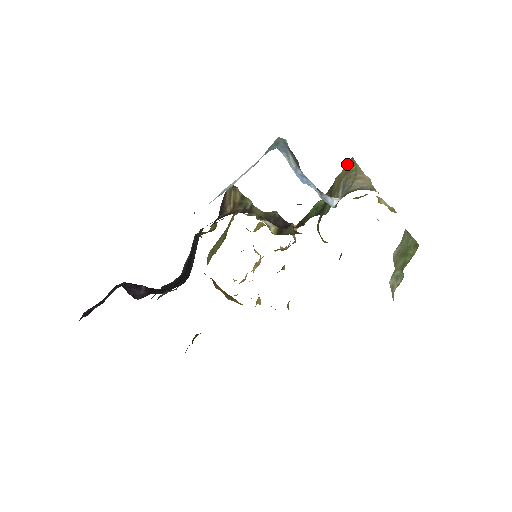
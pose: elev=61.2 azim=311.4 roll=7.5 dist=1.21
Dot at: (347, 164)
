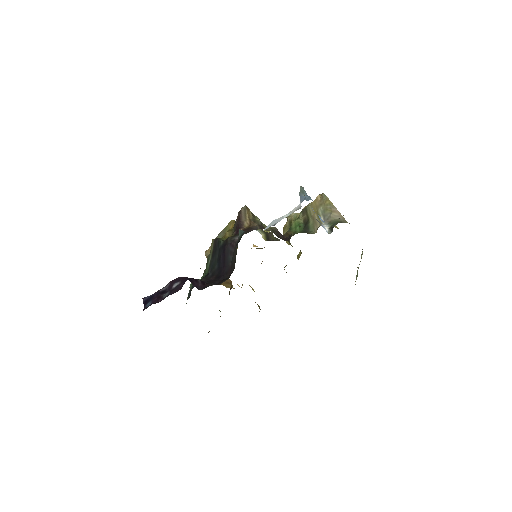
Dot at: (317, 196)
